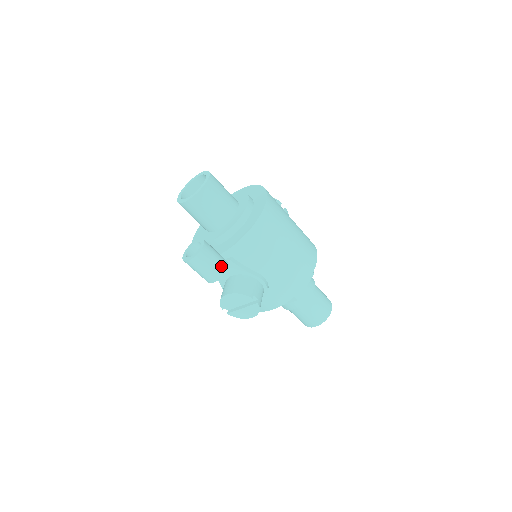
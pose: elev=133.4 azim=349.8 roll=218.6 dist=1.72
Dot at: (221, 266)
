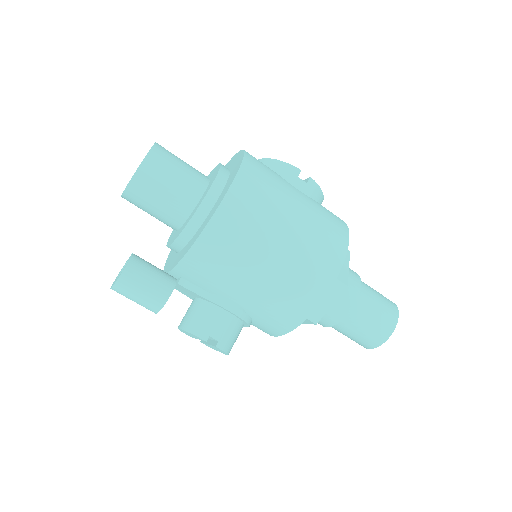
Dot at: (157, 296)
